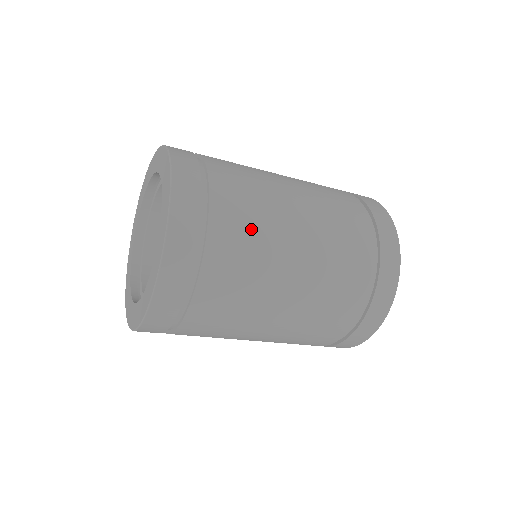
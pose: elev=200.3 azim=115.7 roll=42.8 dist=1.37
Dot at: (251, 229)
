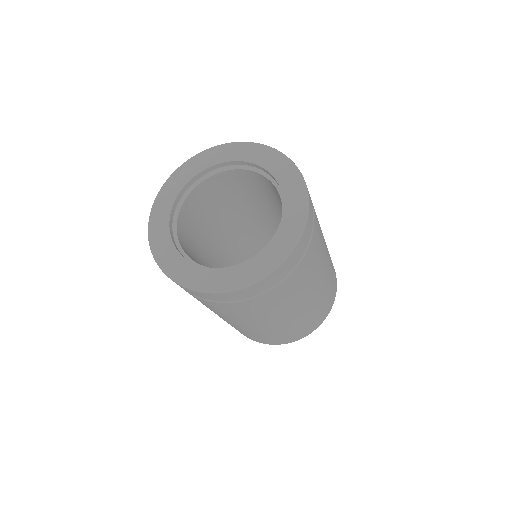
Dot at: (308, 274)
